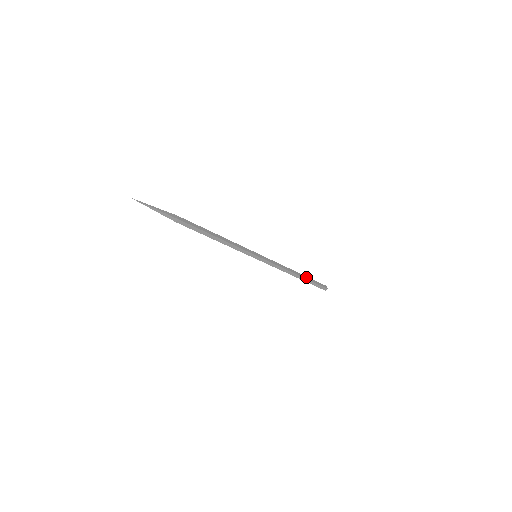
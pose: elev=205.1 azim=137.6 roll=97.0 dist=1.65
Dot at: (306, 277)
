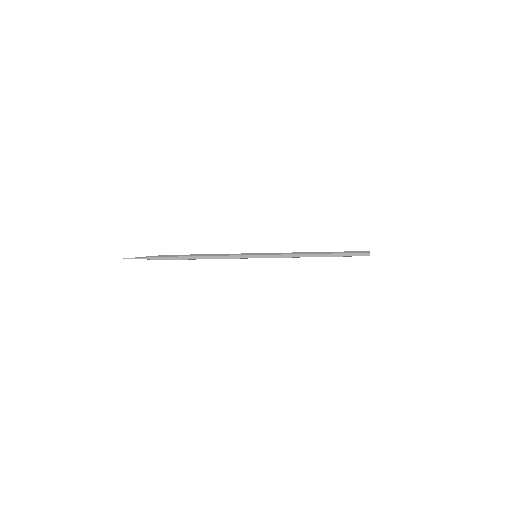
Dot at: (331, 252)
